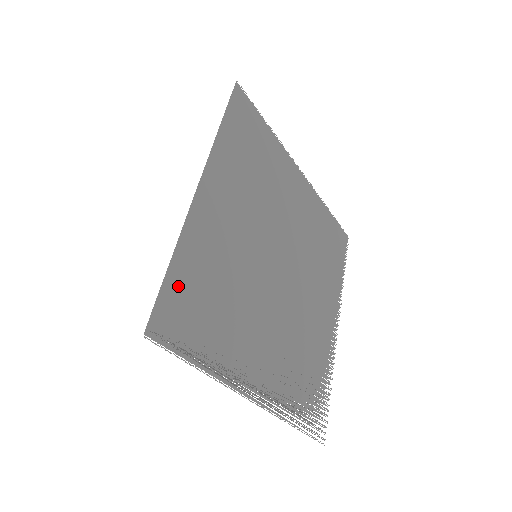
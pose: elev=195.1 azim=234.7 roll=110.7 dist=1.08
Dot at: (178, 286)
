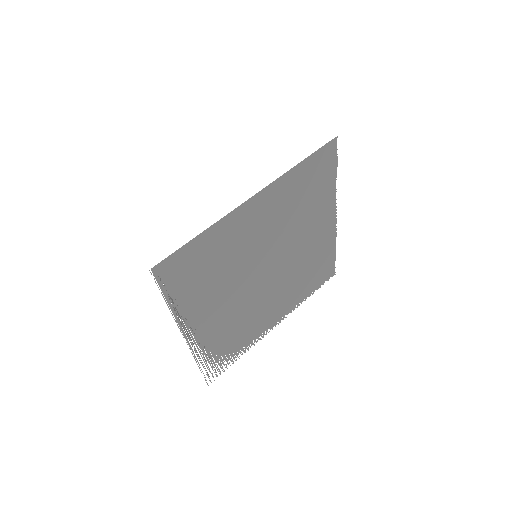
Dot at: (192, 251)
